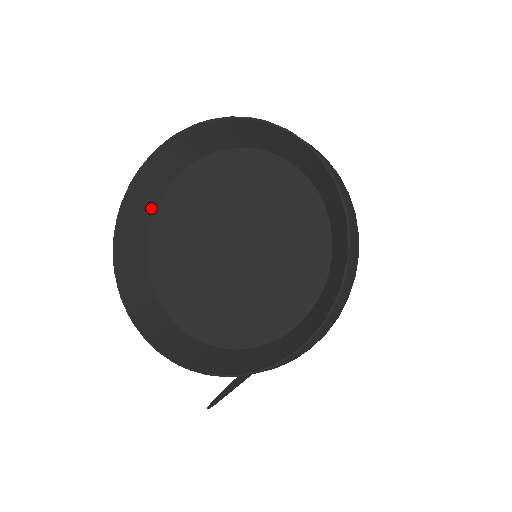
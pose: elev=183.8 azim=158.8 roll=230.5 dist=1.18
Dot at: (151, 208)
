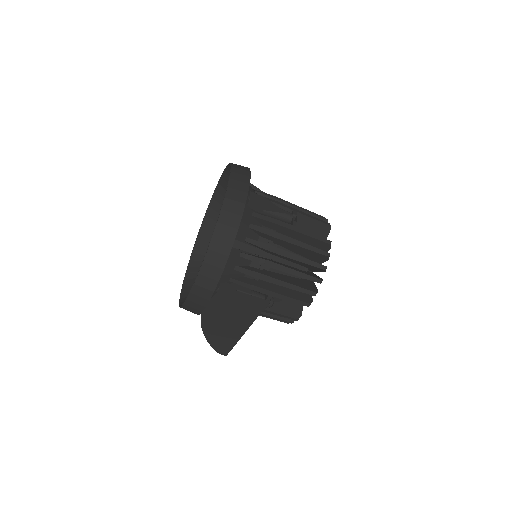
Dot at: occluded
